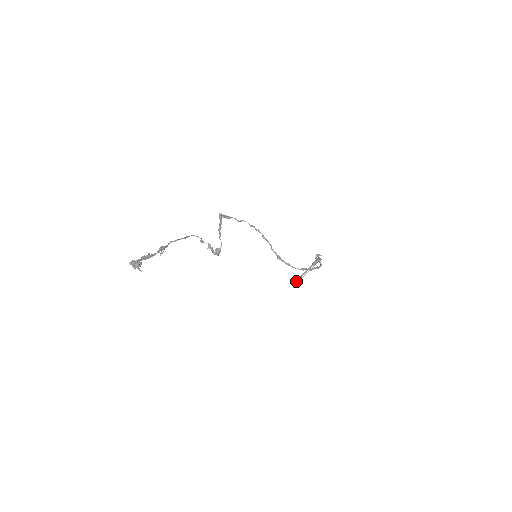
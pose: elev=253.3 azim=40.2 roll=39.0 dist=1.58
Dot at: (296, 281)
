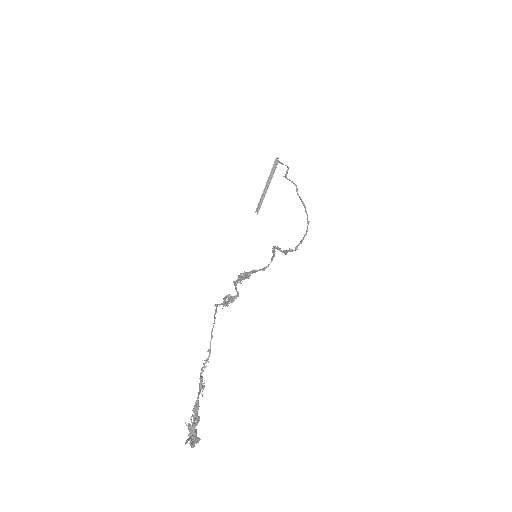
Dot at: (259, 204)
